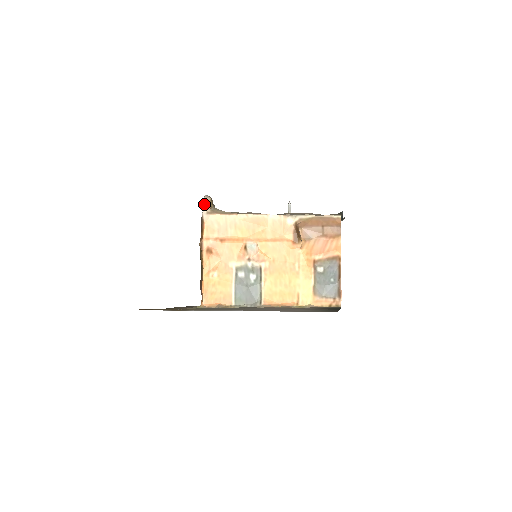
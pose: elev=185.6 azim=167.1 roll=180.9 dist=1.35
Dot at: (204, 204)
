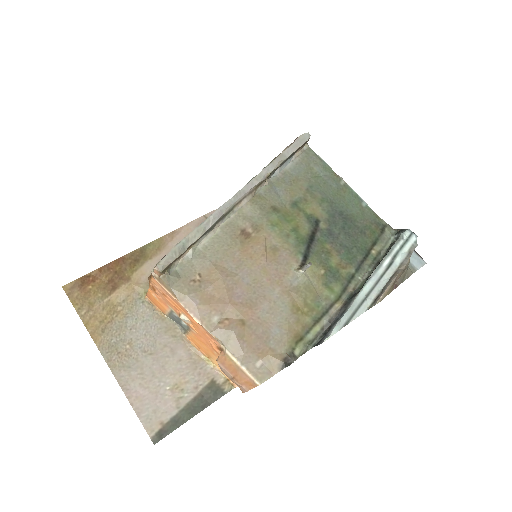
Dot at: (154, 269)
